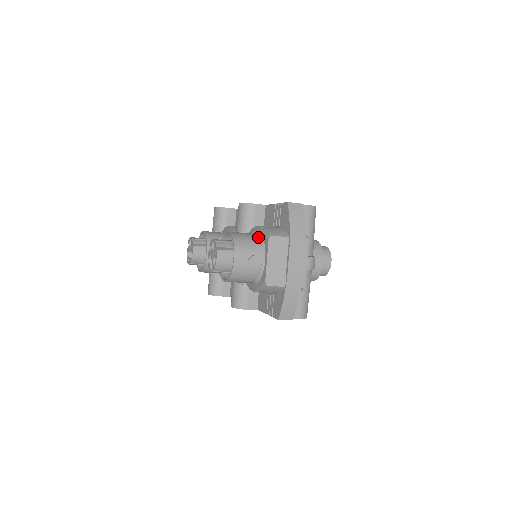
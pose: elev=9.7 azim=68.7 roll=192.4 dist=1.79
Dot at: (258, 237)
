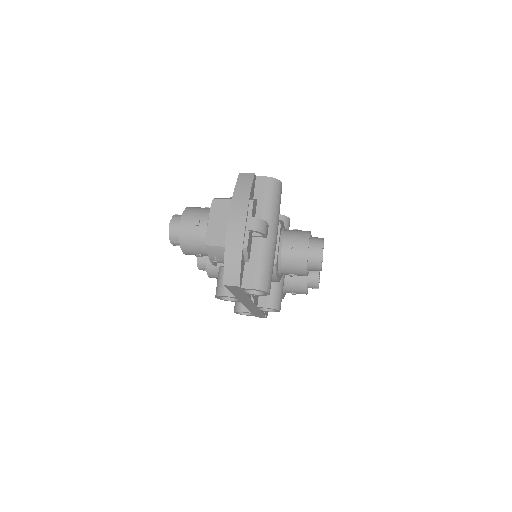
Dot at: occluded
